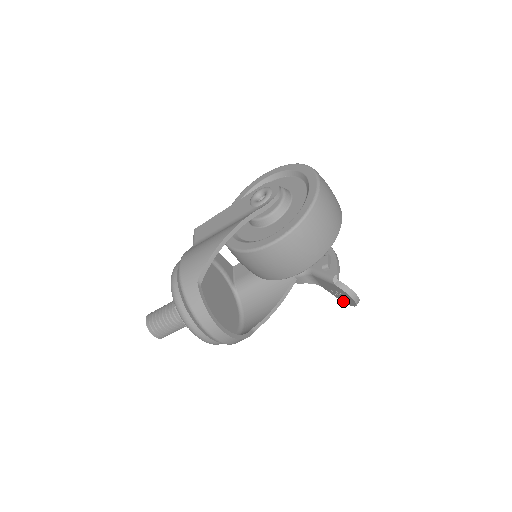
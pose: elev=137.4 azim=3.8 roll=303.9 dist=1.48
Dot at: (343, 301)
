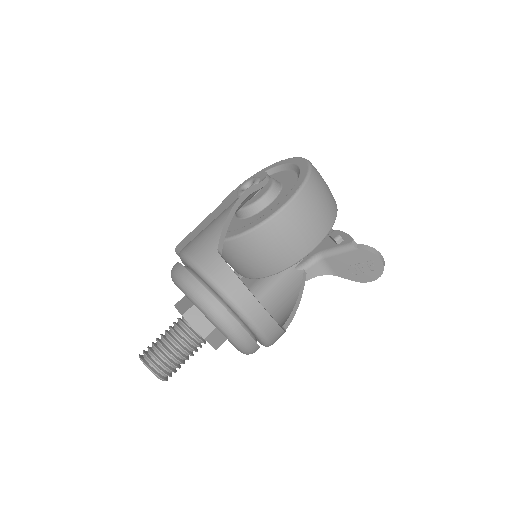
Dot at: (364, 280)
